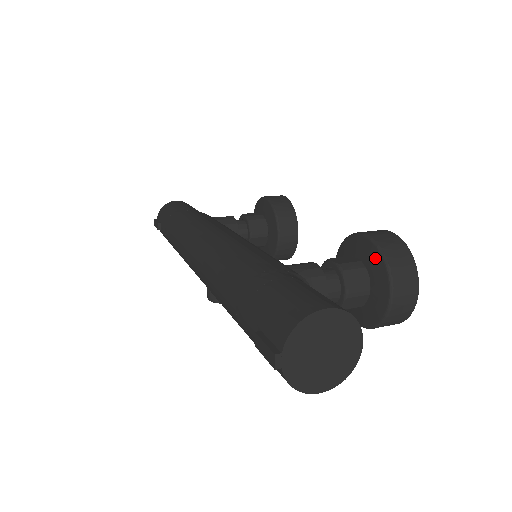
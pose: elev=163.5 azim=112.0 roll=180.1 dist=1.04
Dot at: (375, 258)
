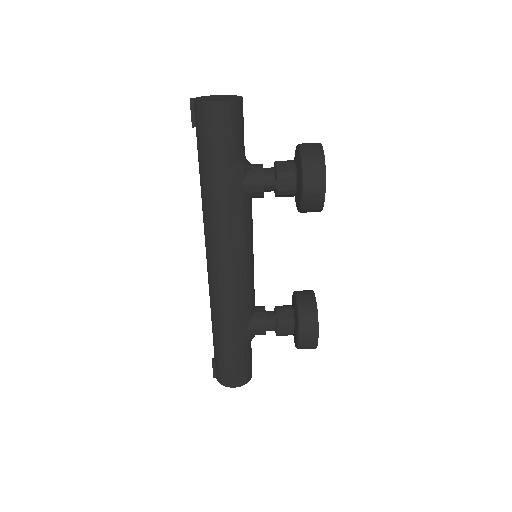
Dot at: (296, 343)
